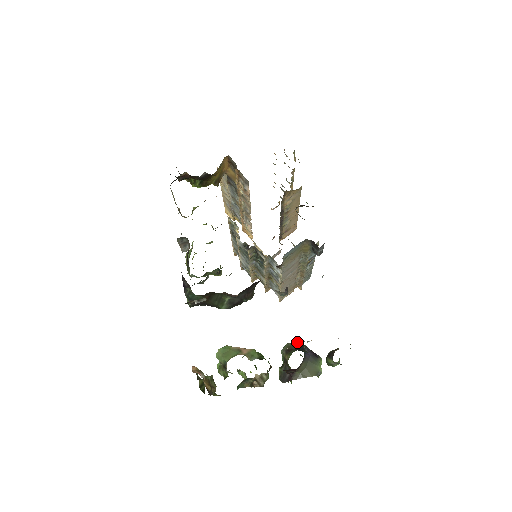
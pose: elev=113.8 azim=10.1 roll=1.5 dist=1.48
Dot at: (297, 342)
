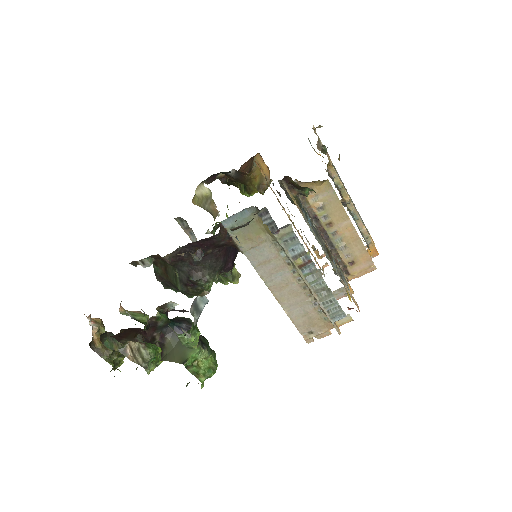
Dot at: occluded
